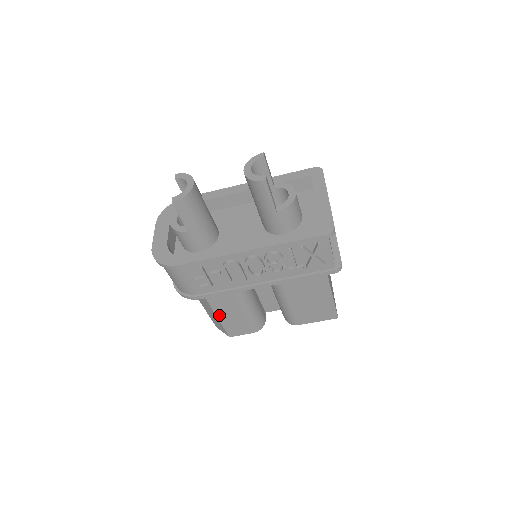
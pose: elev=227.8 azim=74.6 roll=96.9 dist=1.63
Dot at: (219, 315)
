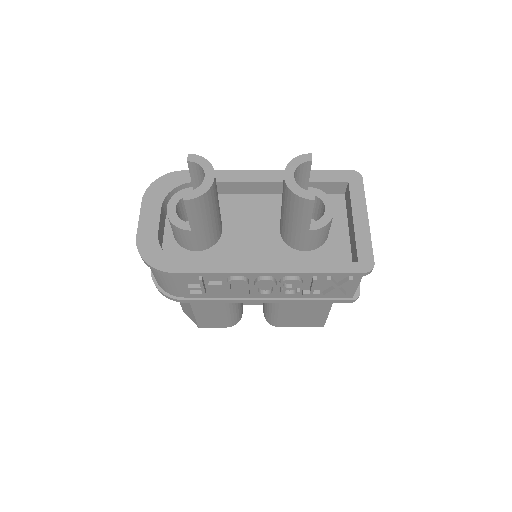
Dot at: (196, 310)
